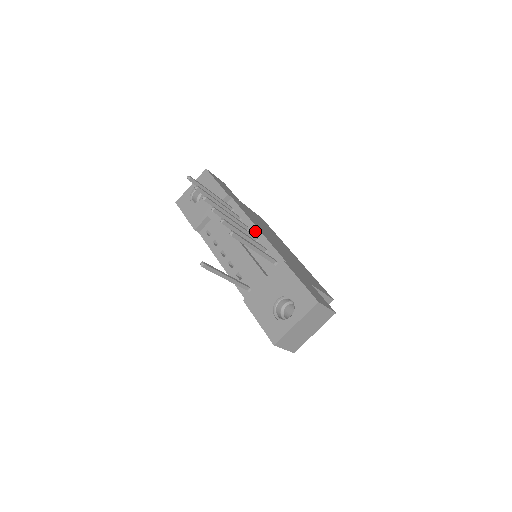
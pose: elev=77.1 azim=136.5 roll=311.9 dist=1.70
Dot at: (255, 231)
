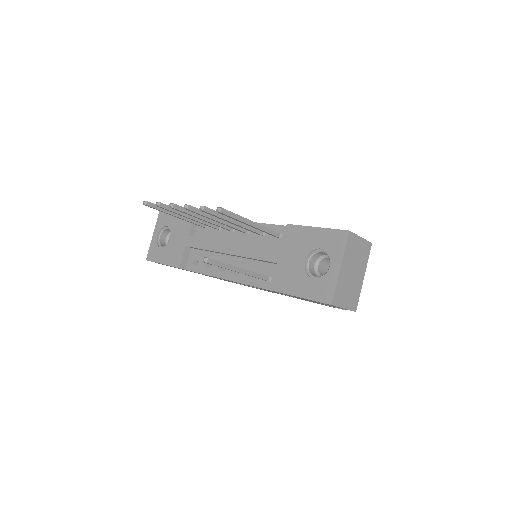
Dot at: occluded
